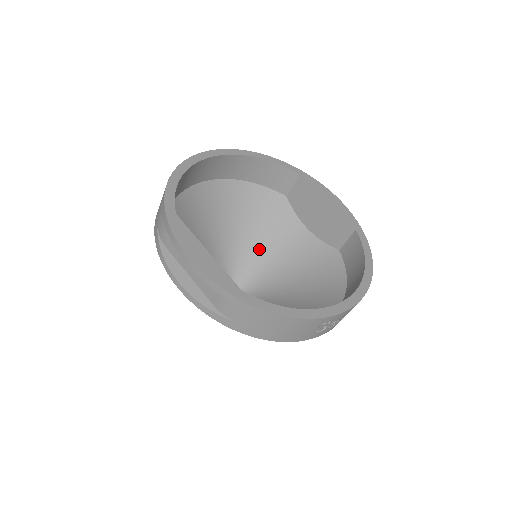
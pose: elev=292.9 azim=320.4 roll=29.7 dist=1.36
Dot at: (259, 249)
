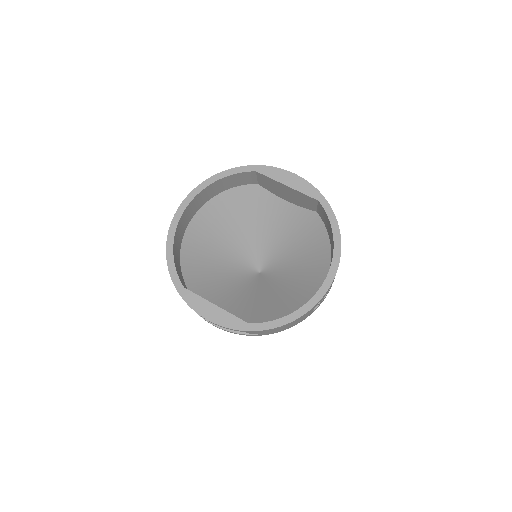
Dot at: (260, 231)
